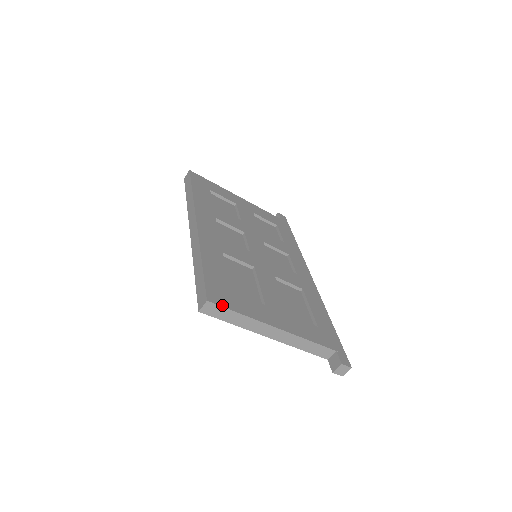
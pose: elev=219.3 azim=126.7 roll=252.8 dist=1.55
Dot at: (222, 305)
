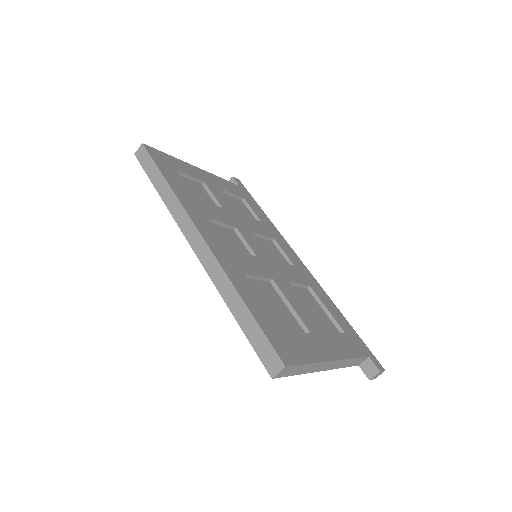
Dot at: (295, 363)
